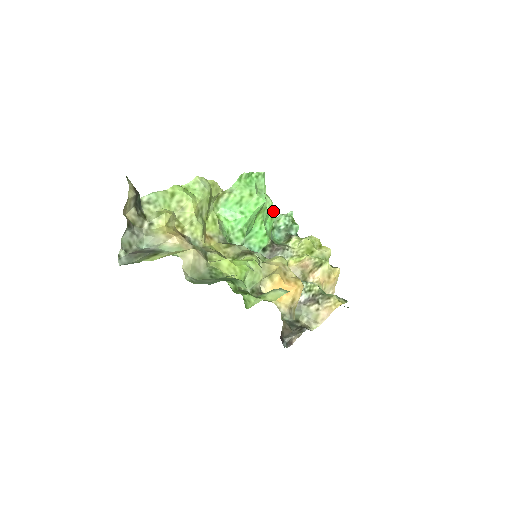
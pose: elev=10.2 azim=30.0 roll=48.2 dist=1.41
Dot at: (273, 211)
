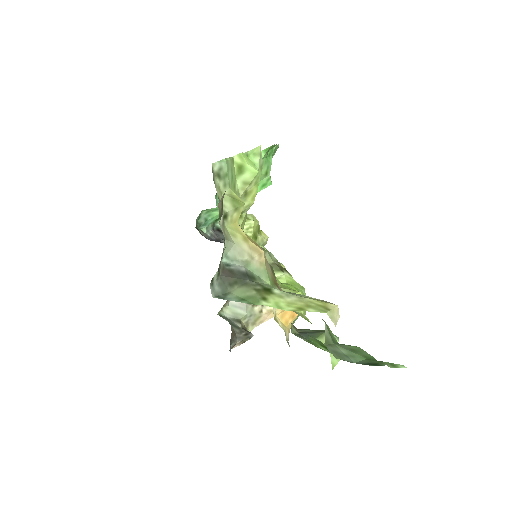
Dot at: occluded
